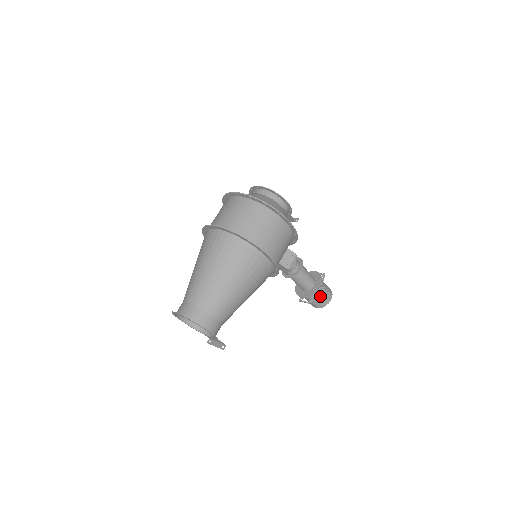
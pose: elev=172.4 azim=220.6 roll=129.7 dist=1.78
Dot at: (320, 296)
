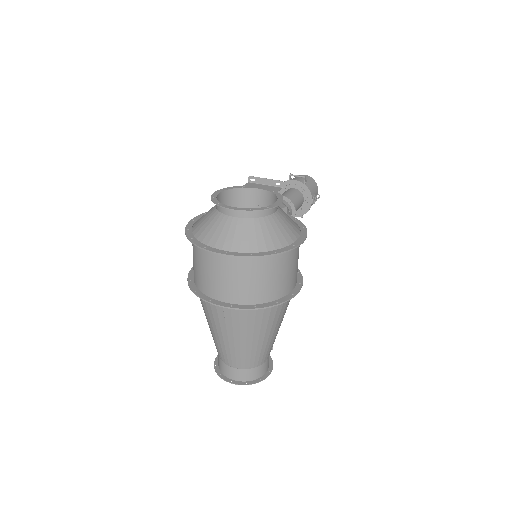
Dot at: occluded
